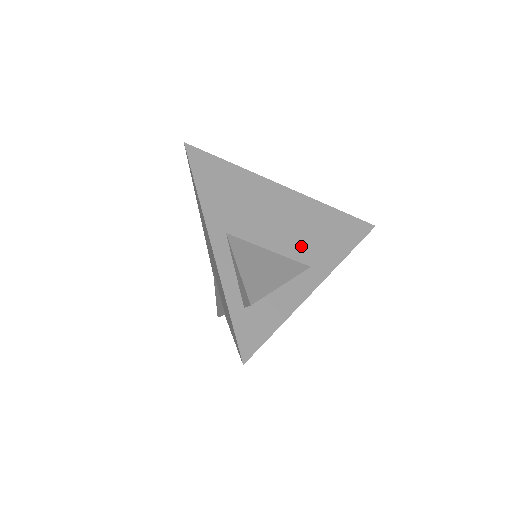
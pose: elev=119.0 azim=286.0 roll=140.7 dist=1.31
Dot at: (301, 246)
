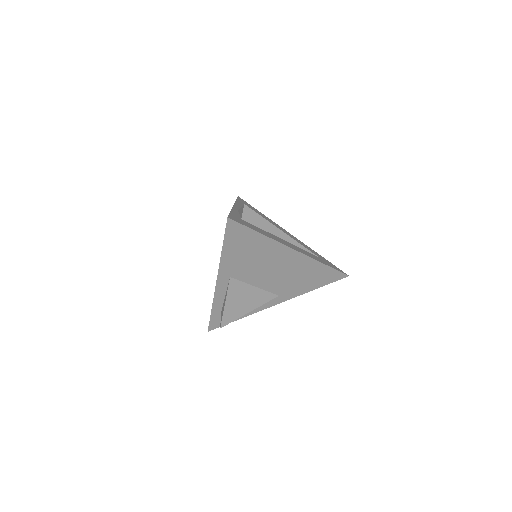
Dot at: (280, 285)
